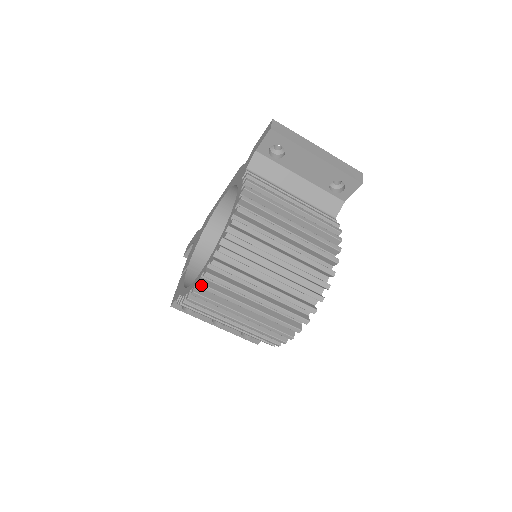
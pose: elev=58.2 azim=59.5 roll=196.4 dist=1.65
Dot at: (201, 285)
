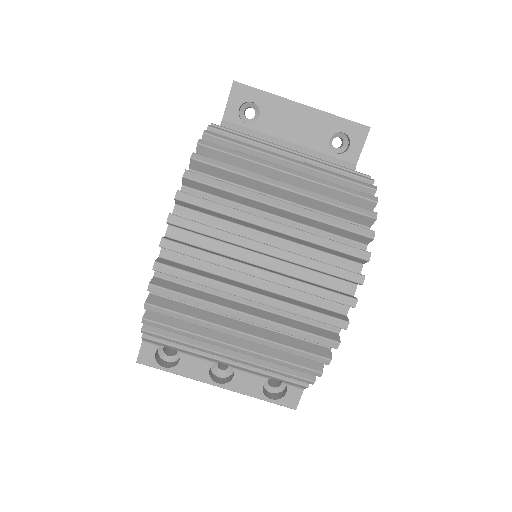
Dot at: (166, 242)
